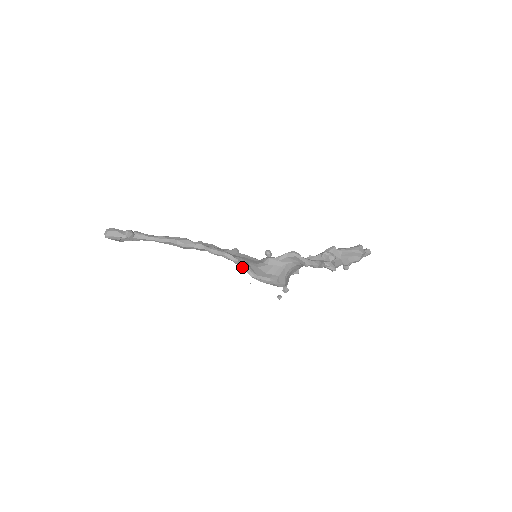
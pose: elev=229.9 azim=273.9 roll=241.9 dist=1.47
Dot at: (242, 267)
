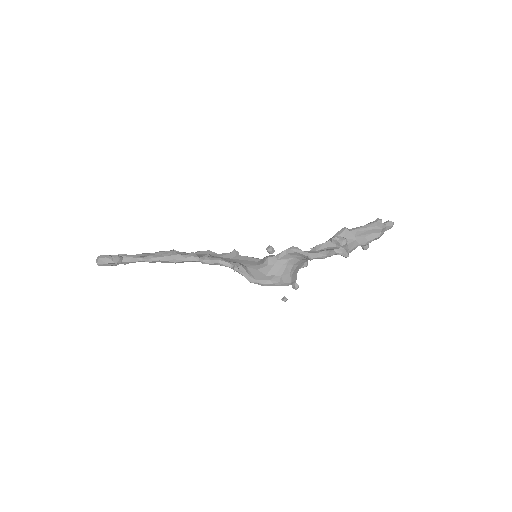
Dot at: (239, 273)
